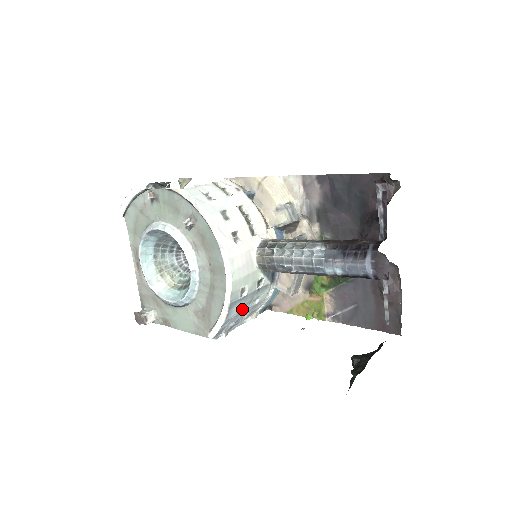
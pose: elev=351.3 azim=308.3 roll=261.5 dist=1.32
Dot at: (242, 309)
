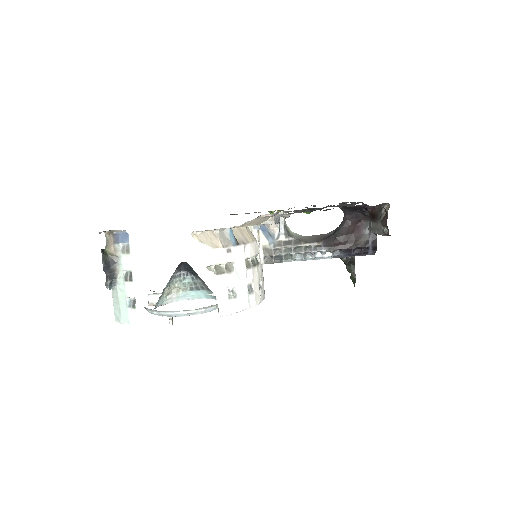
Dot at: occluded
